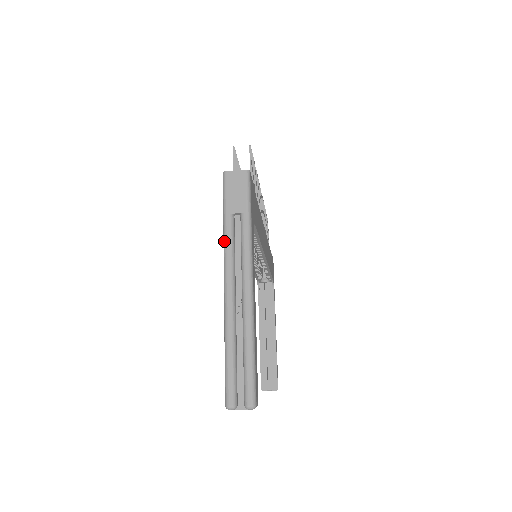
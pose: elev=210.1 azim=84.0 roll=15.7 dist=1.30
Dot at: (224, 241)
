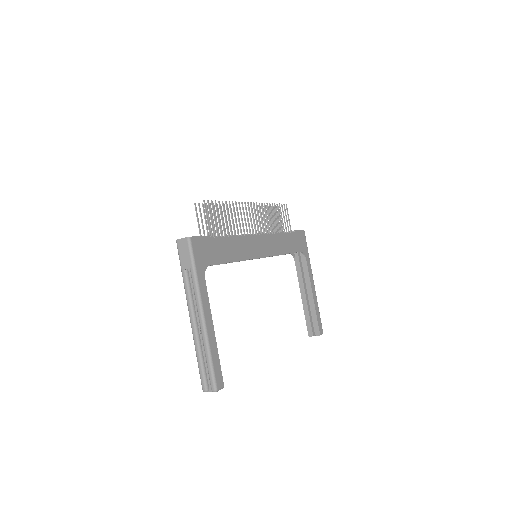
Dot at: (184, 288)
